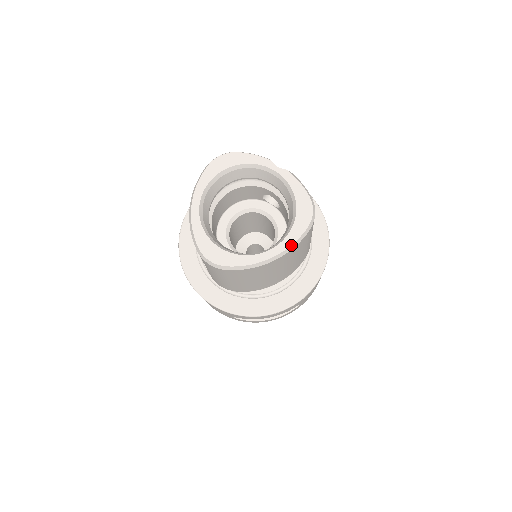
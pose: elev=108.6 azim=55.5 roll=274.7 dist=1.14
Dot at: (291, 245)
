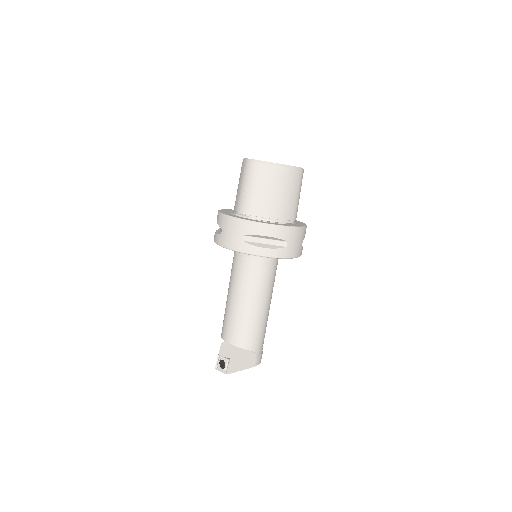
Dot at: (292, 166)
